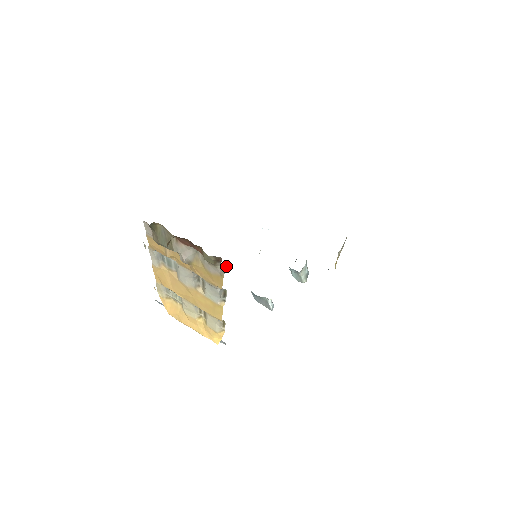
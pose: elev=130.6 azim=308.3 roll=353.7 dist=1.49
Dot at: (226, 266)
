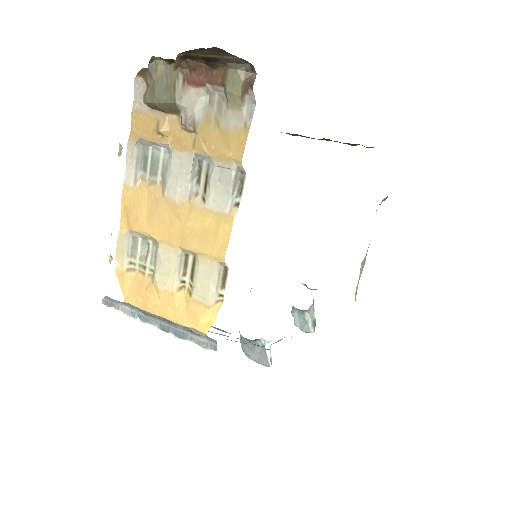
Dot at: occluded
